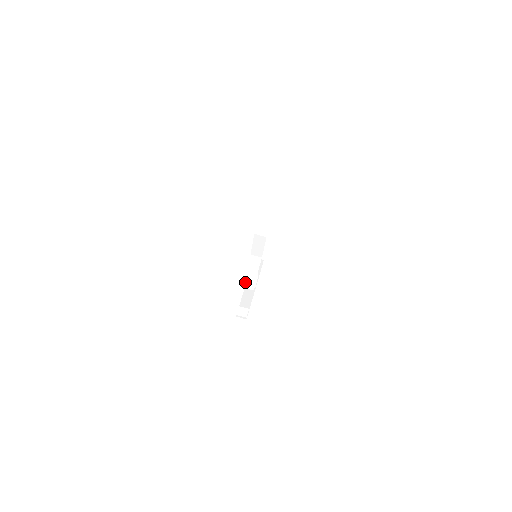
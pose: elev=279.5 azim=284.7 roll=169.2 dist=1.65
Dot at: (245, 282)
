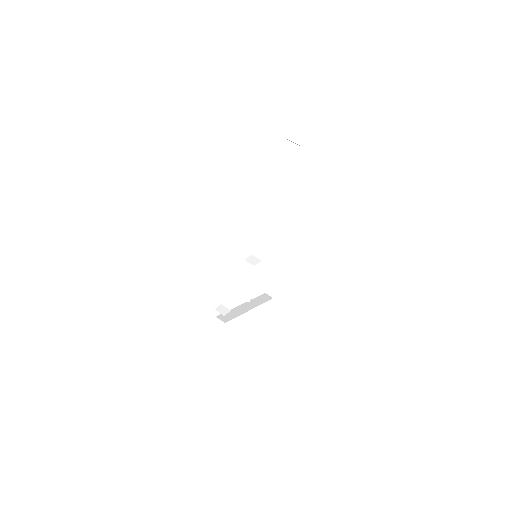
Dot at: (237, 282)
